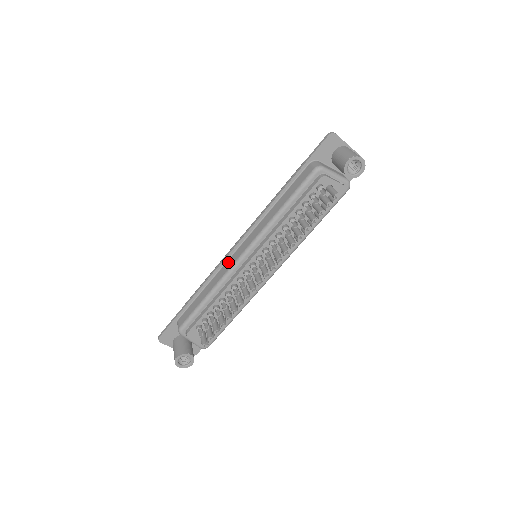
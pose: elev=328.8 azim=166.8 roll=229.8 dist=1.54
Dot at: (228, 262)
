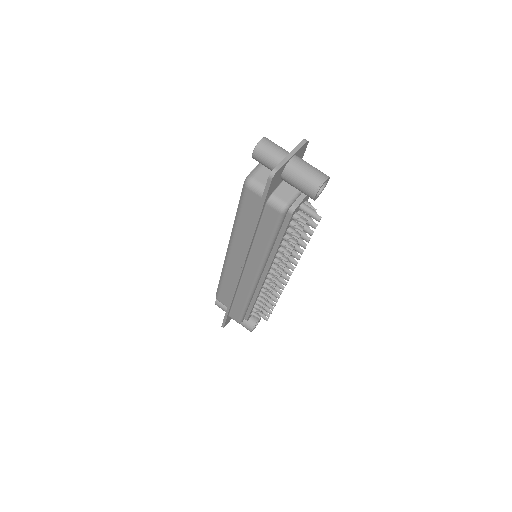
Dot at: (243, 283)
